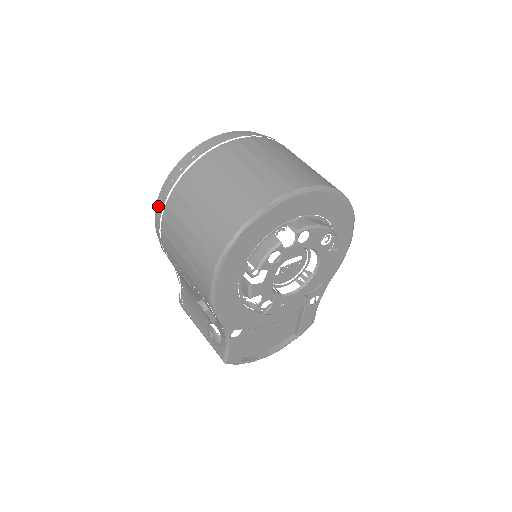
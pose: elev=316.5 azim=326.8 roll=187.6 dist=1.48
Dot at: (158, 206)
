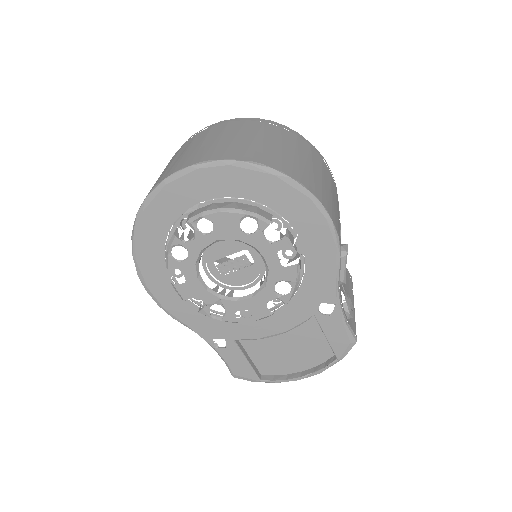
Dot at: occluded
